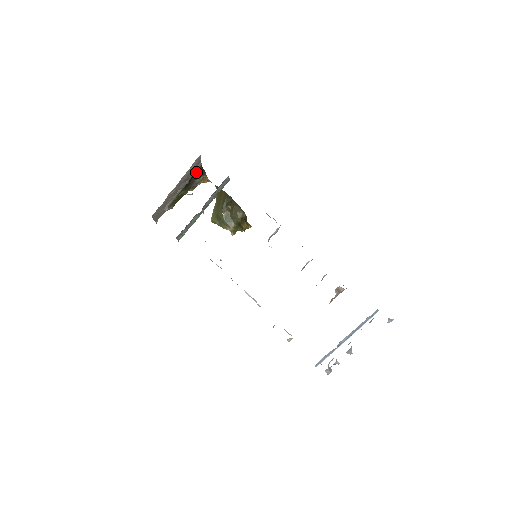
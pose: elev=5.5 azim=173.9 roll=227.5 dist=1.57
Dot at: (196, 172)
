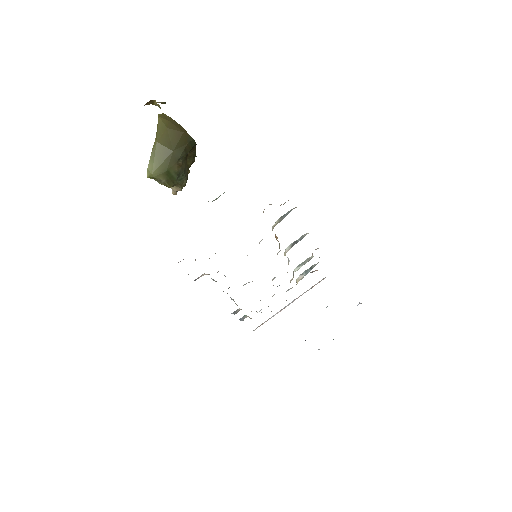
Dot at: occluded
